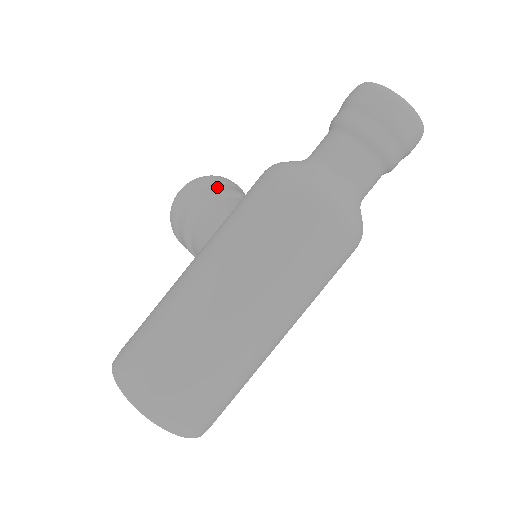
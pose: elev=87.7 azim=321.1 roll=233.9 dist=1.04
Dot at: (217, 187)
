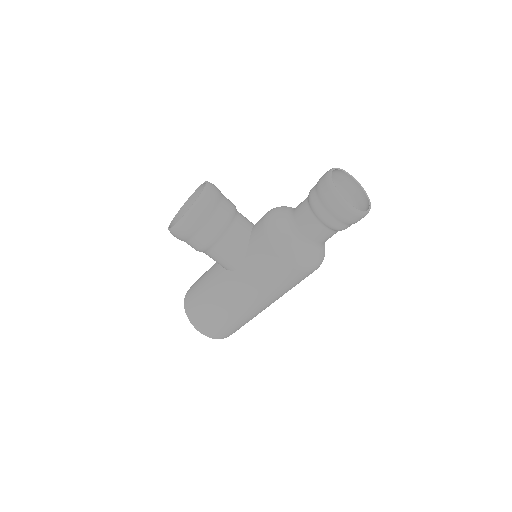
Dot at: (215, 223)
